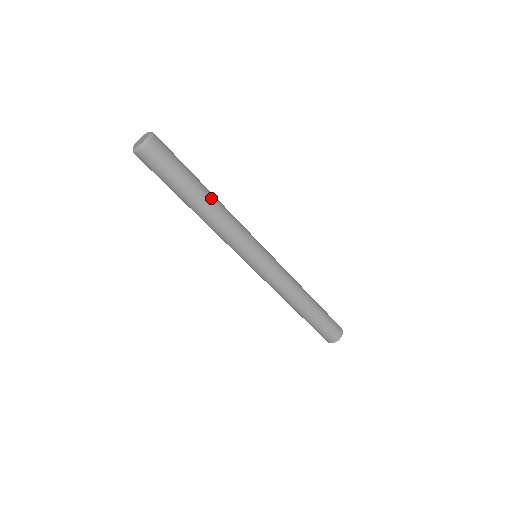
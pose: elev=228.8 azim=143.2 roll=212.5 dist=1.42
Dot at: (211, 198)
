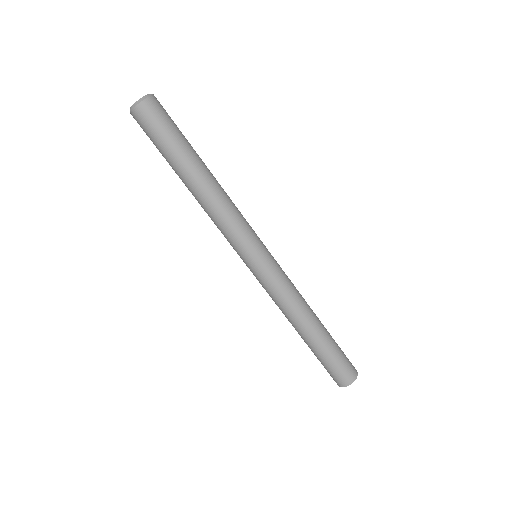
Dot at: (210, 173)
